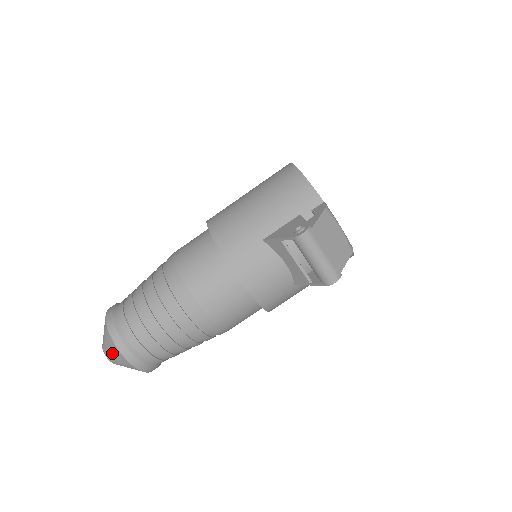
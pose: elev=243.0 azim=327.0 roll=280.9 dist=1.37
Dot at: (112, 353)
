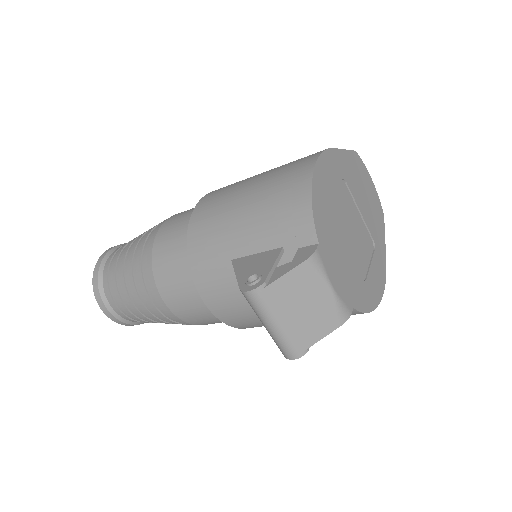
Dot at: occluded
